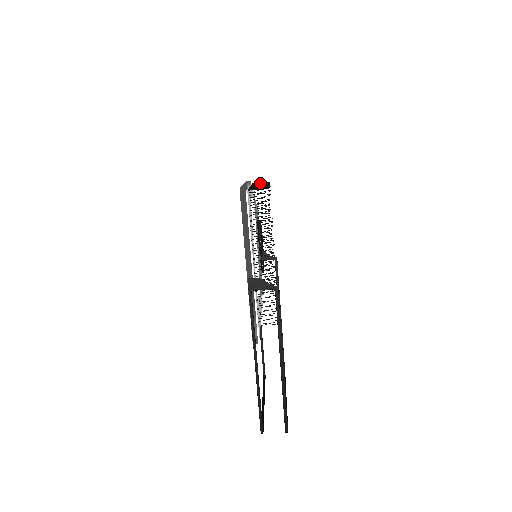
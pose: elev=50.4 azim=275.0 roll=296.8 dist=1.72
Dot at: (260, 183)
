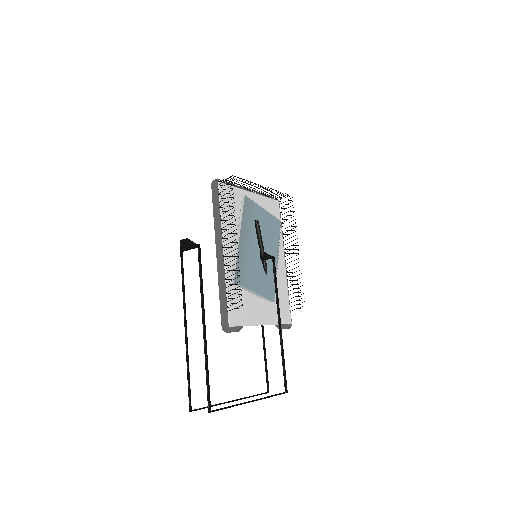
Dot at: (277, 195)
